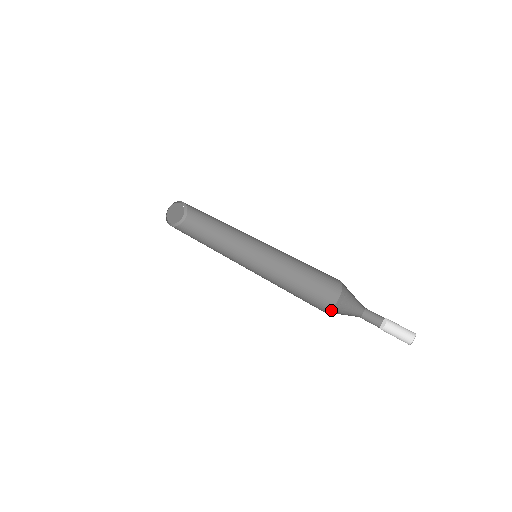
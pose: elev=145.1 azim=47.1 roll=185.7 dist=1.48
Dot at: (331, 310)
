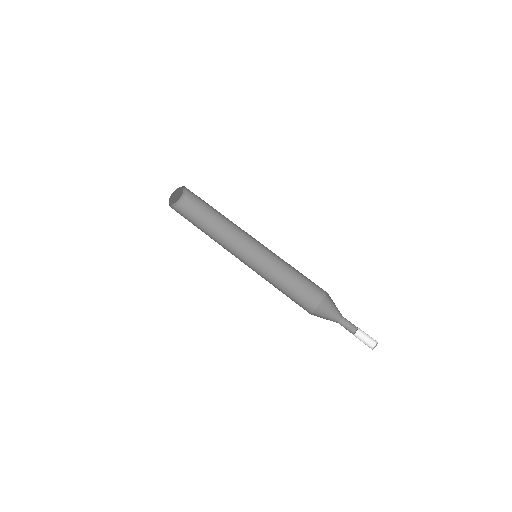
Dot at: (313, 314)
